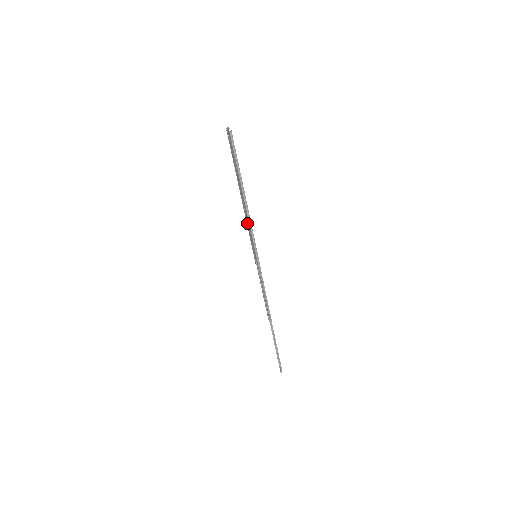
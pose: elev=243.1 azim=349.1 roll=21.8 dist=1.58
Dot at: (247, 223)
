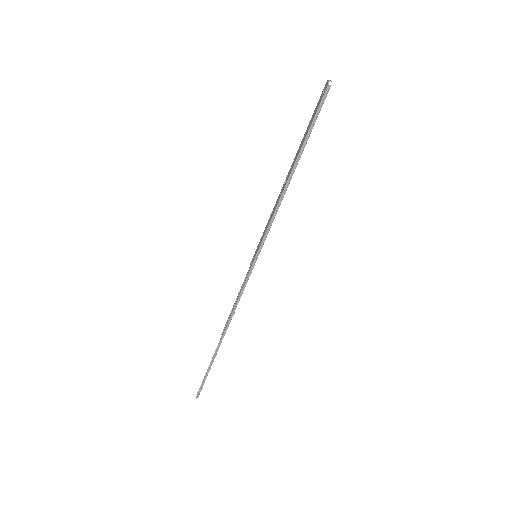
Dot at: (272, 211)
